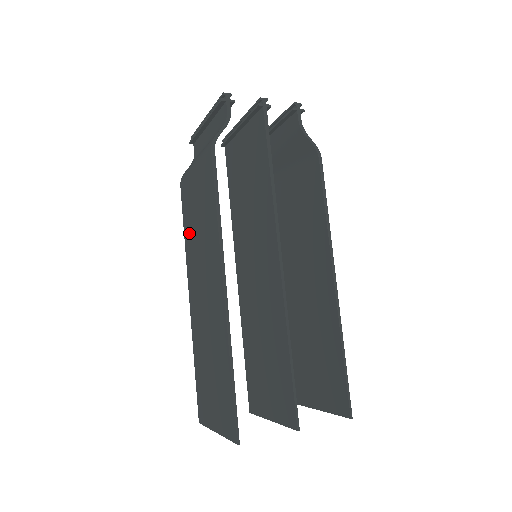
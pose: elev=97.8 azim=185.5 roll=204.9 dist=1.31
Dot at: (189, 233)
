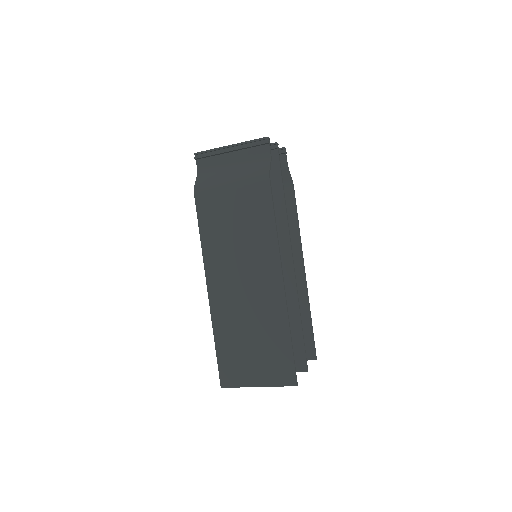
Dot at: (214, 237)
